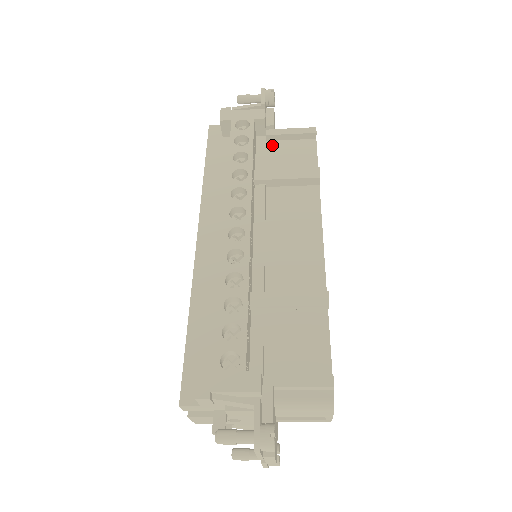
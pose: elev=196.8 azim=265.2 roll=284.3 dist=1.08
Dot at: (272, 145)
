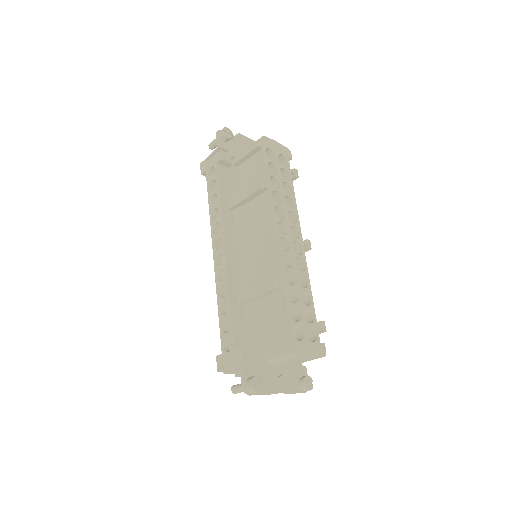
Dot at: (240, 169)
